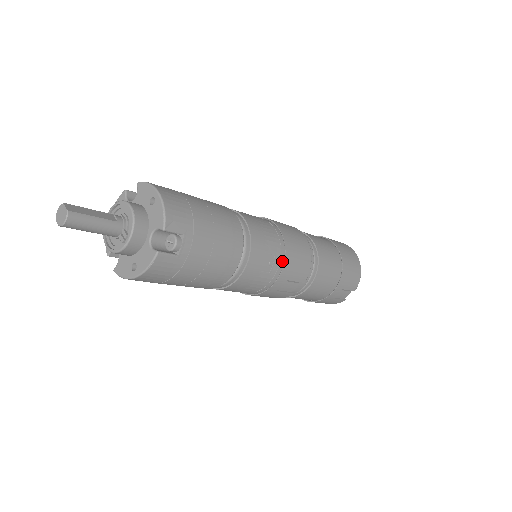
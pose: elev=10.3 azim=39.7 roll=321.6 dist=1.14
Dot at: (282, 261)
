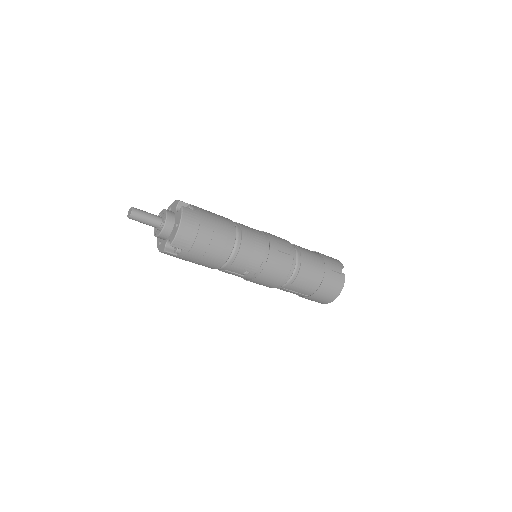
Dot at: (264, 233)
